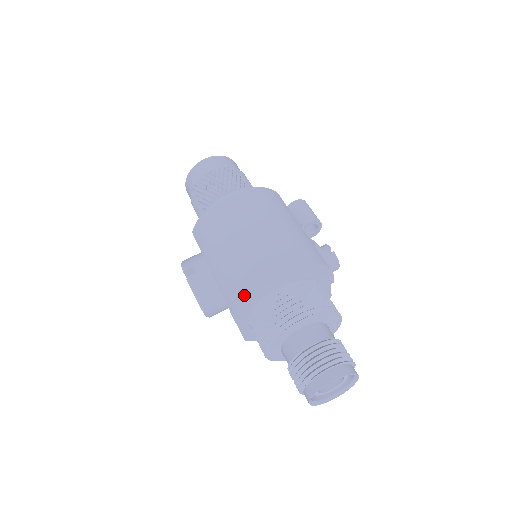
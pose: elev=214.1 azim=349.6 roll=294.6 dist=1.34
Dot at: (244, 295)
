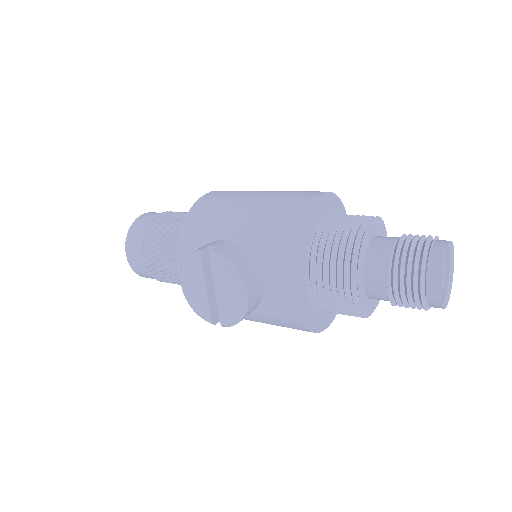
Dot at: (301, 218)
